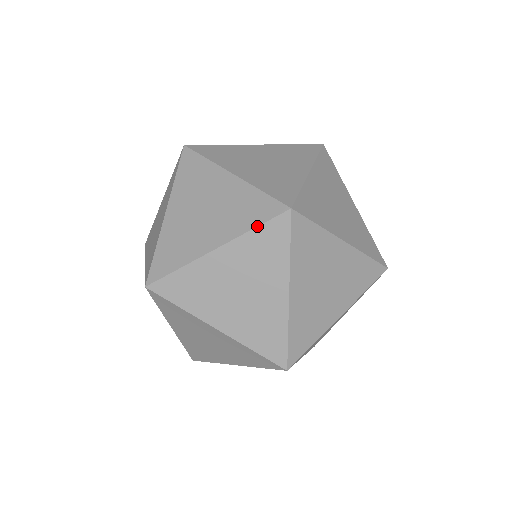
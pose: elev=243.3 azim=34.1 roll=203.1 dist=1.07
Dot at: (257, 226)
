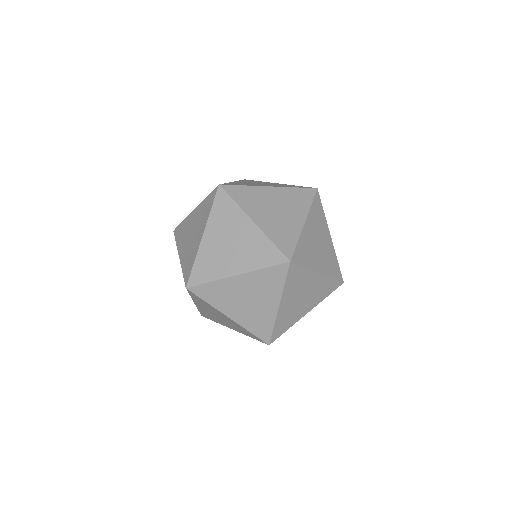
Dot at: (212, 207)
